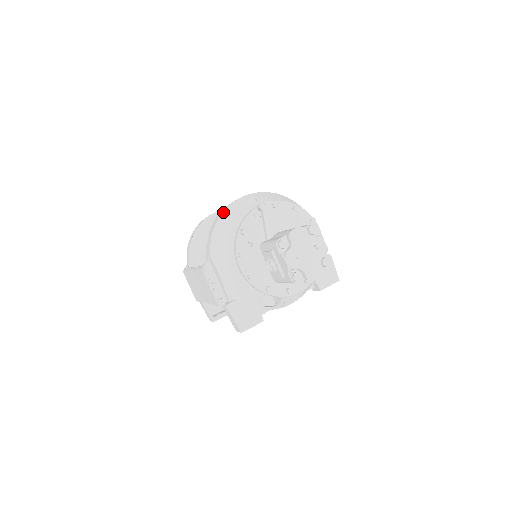
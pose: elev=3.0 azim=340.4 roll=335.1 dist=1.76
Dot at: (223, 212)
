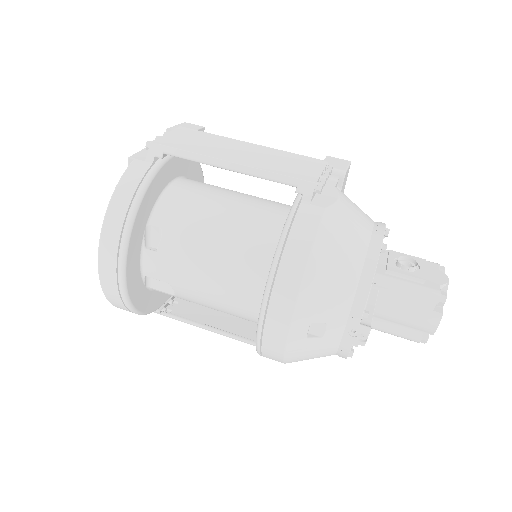
Dot at: (285, 359)
